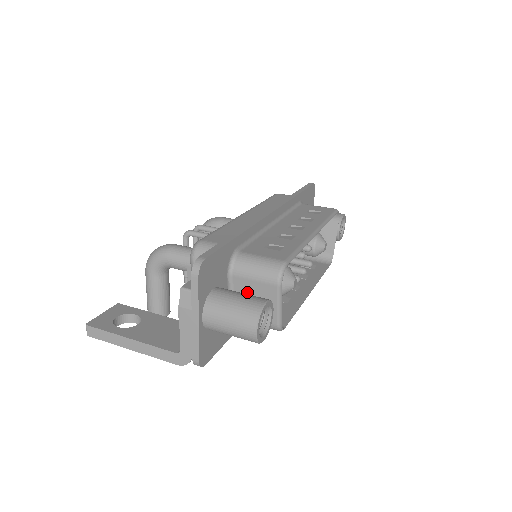
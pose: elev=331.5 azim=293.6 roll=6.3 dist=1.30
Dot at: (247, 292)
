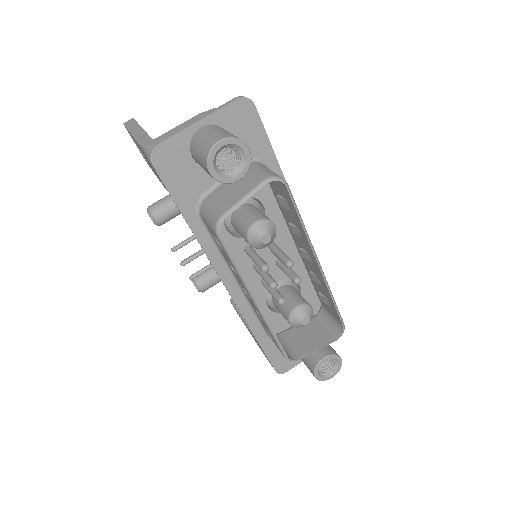
Dot at: occluded
